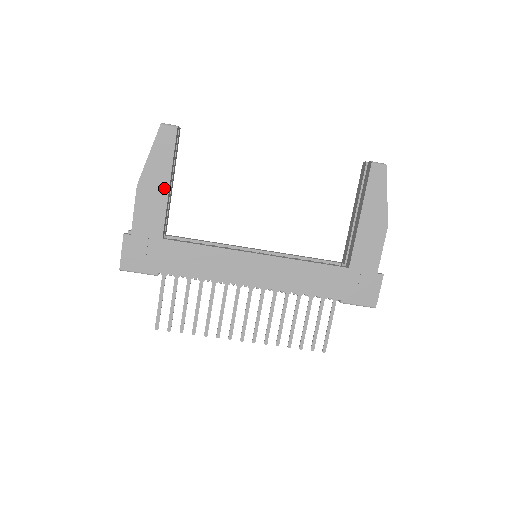
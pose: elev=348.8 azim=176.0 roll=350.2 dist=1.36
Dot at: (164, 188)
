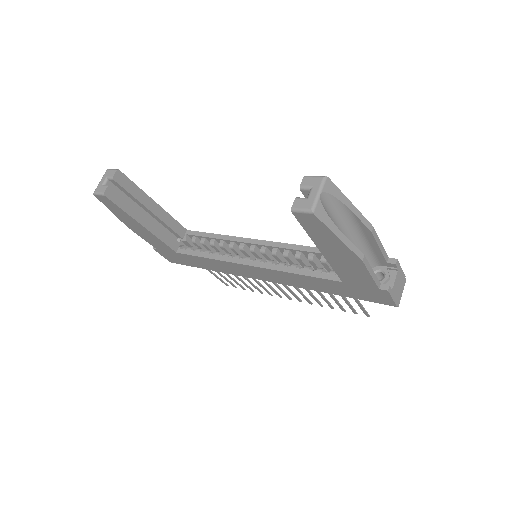
Dot at: (143, 229)
